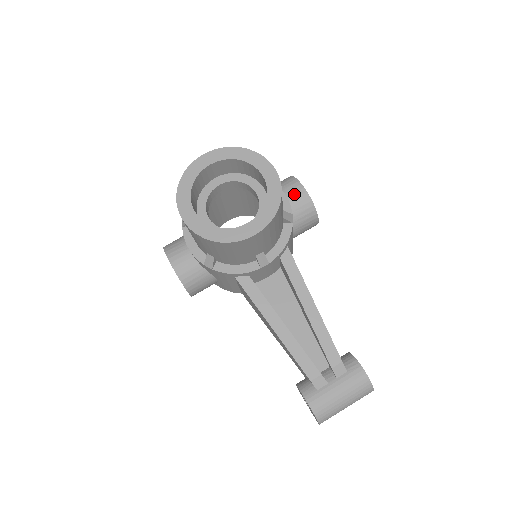
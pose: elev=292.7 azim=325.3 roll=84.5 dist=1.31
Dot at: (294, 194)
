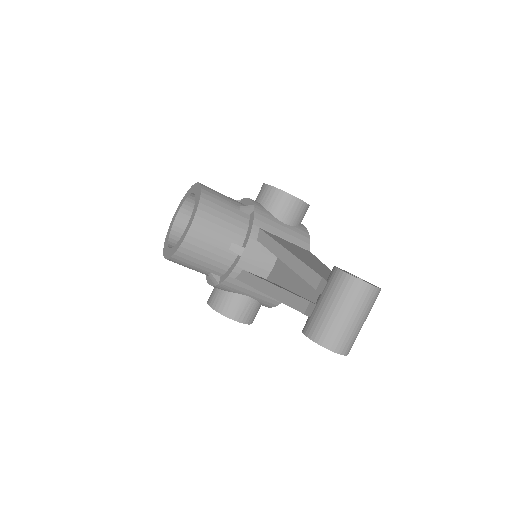
Dot at: (261, 194)
